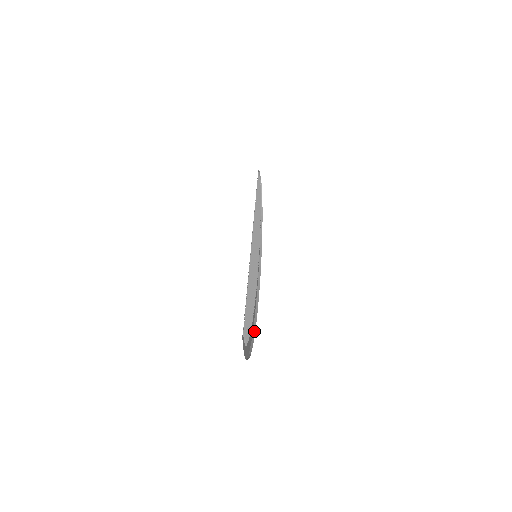
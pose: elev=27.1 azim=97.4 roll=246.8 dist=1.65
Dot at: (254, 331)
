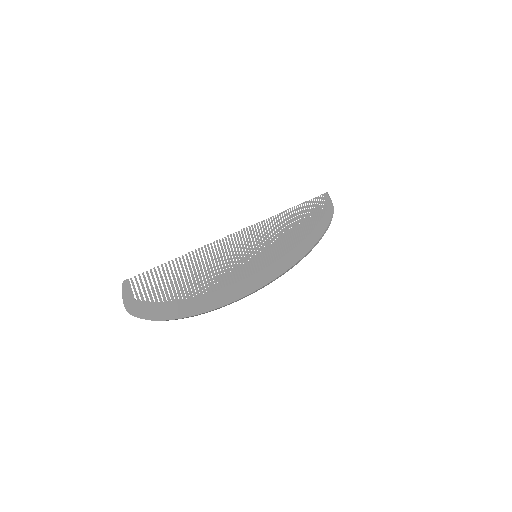
Dot at: occluded
